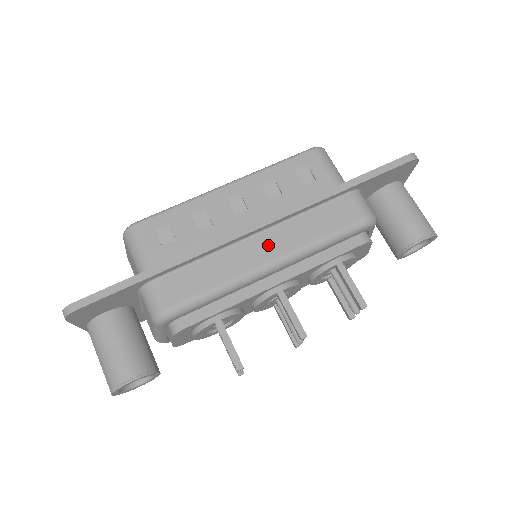
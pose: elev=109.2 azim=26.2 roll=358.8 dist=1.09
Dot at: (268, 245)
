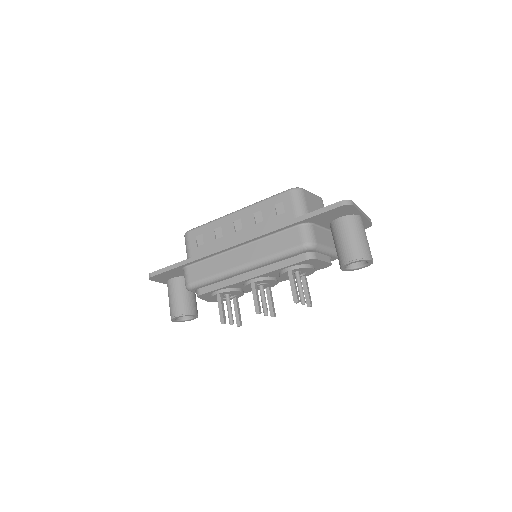
Dot at: (244, 255)
